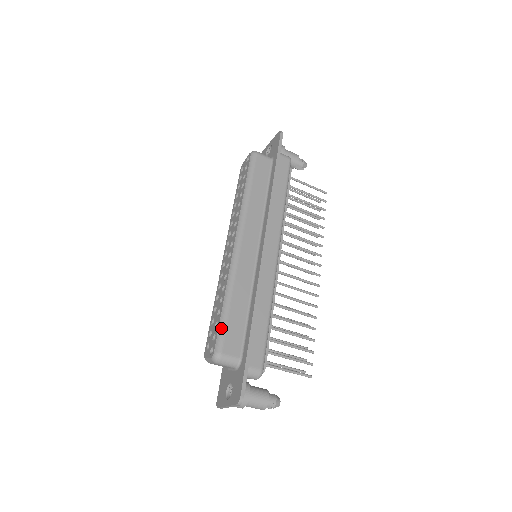
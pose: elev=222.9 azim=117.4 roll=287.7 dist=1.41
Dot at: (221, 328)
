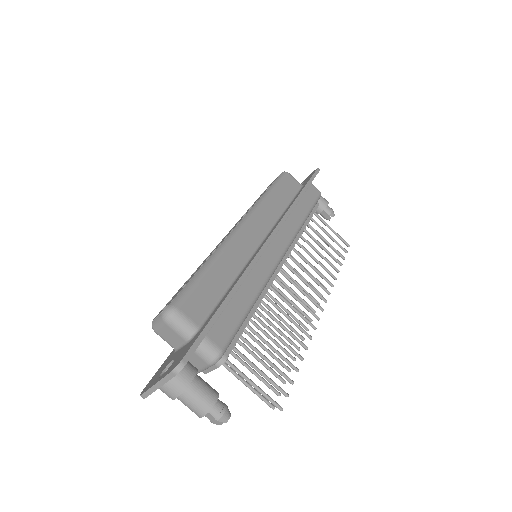
Dot at: (189, 285)
